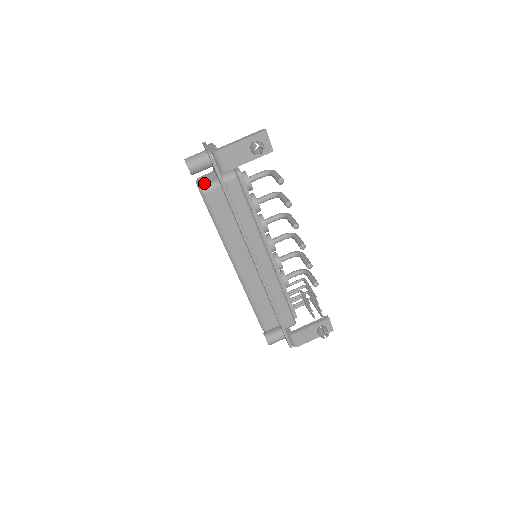
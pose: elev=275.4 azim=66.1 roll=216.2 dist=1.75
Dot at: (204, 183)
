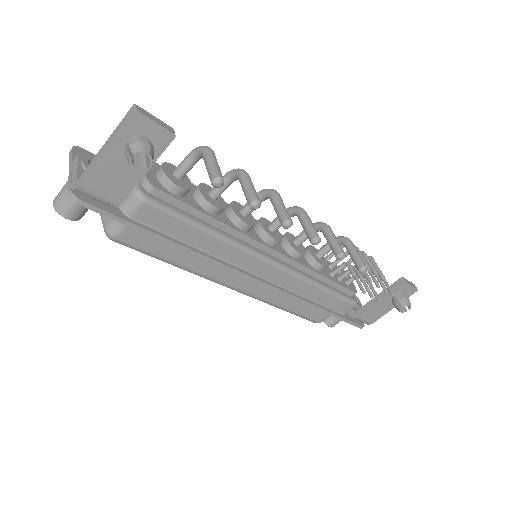
Dot at: (106, 221)
